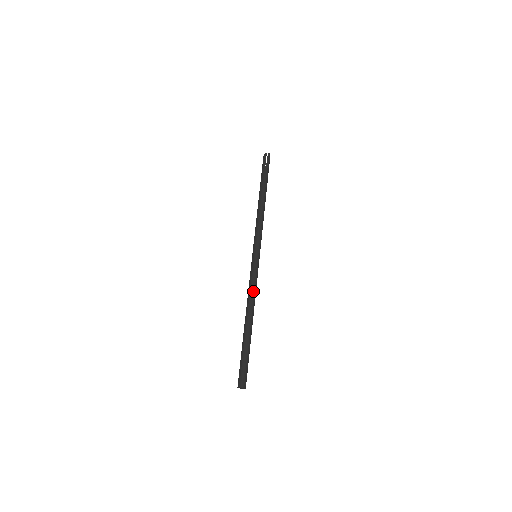
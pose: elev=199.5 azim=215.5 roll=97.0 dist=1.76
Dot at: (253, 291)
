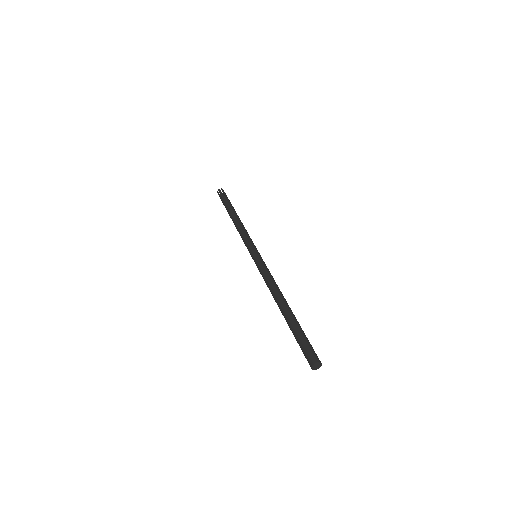
Dot at: (271, 279)
